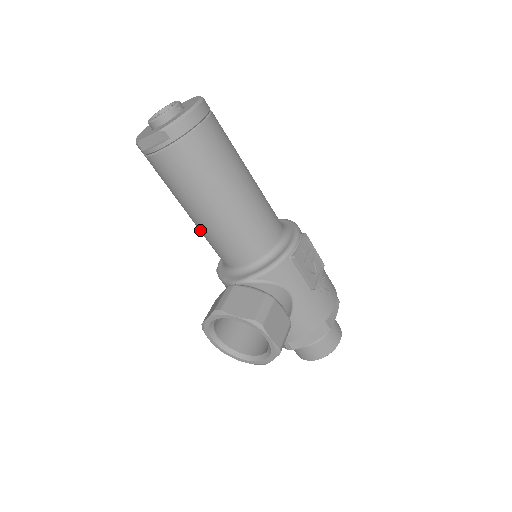
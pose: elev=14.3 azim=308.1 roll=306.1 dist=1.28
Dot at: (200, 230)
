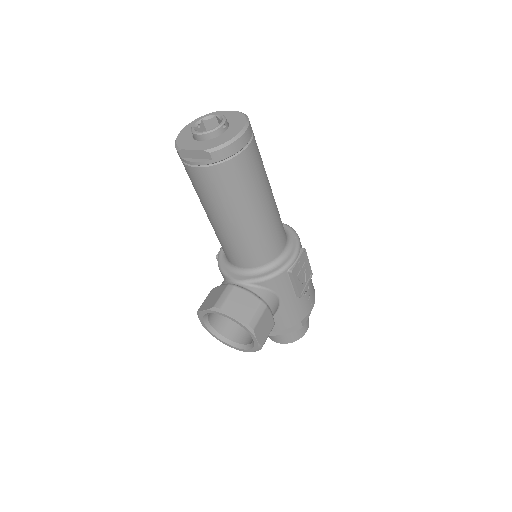
Dot at: (214, 230)
